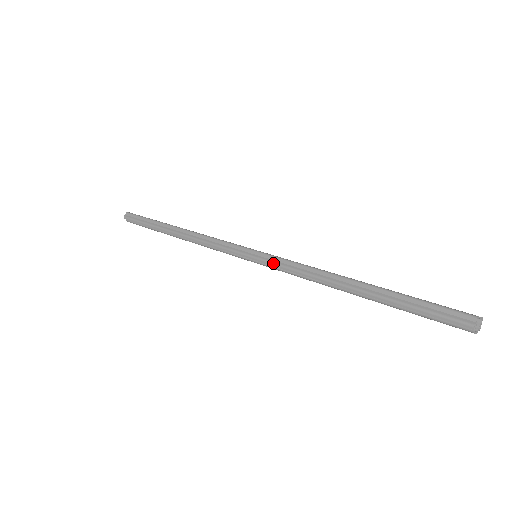
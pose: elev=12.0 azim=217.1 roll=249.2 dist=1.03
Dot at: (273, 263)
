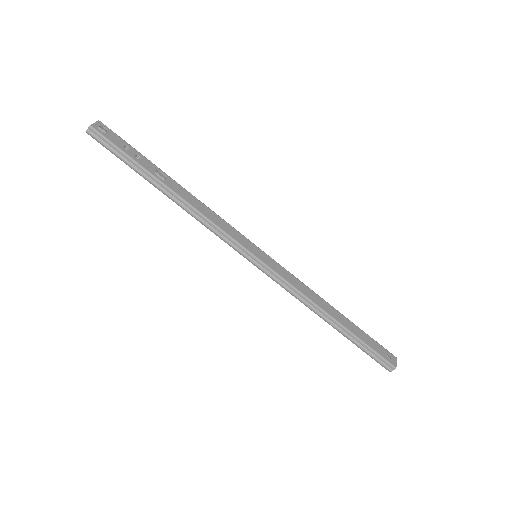
Dot at: (274, 279)
